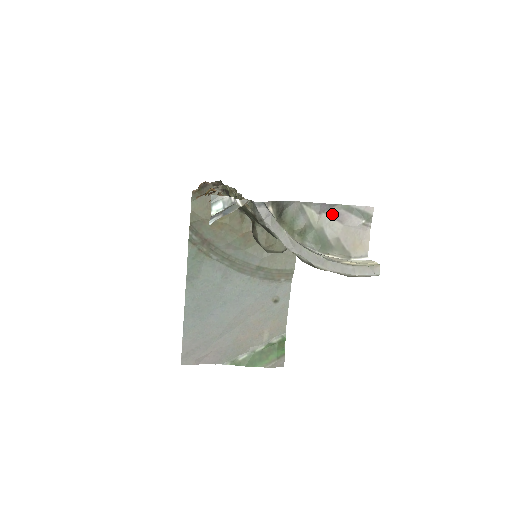
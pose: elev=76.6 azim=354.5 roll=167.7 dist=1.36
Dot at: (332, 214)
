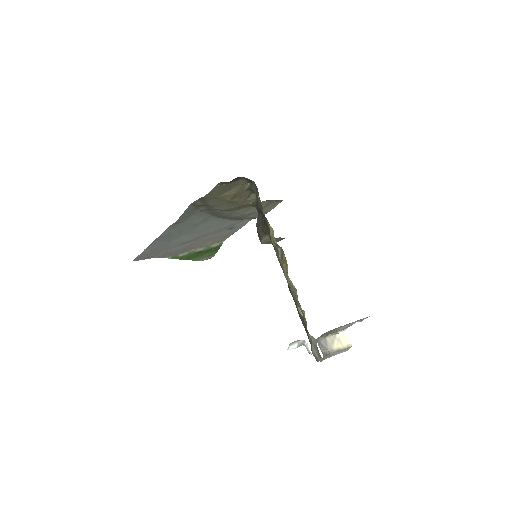
Dot at: occluded
